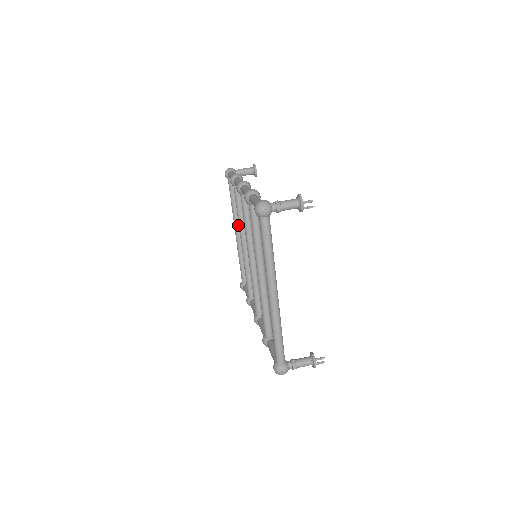
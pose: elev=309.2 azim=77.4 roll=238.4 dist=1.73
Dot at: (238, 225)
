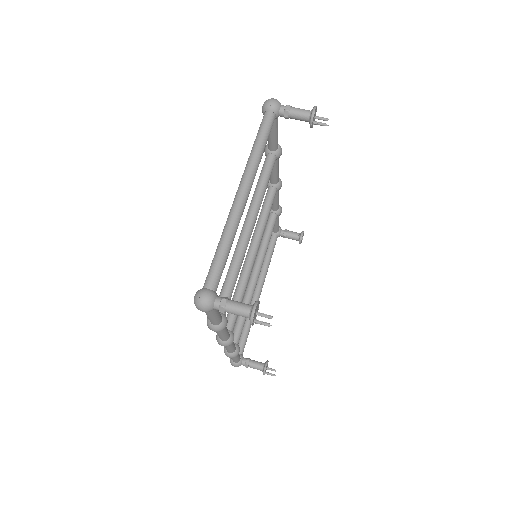
Dot at: (260, 282)
